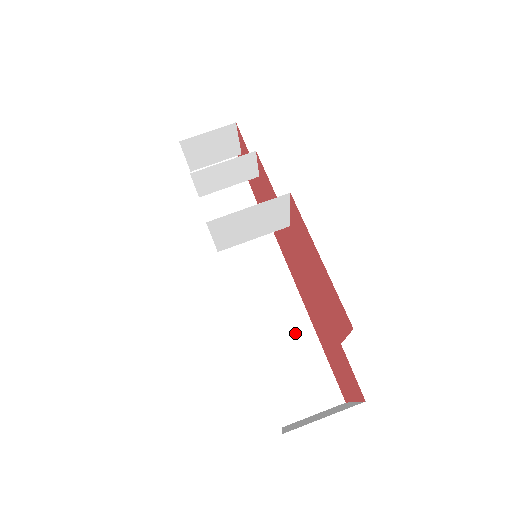
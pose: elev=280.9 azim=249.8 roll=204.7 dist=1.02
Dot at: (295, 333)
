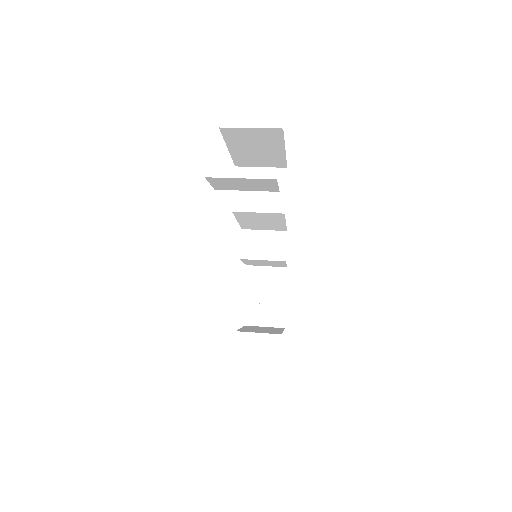
Dot at: occluded
